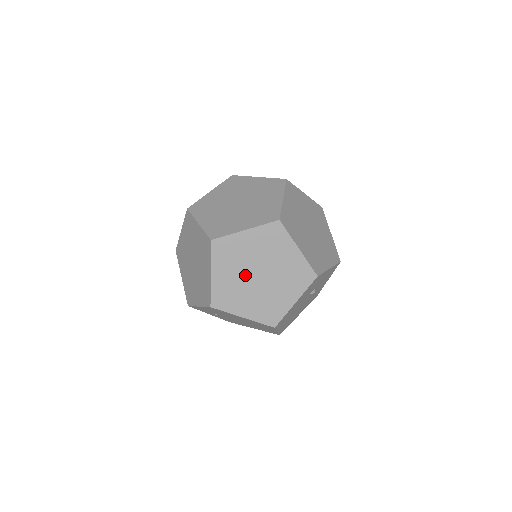
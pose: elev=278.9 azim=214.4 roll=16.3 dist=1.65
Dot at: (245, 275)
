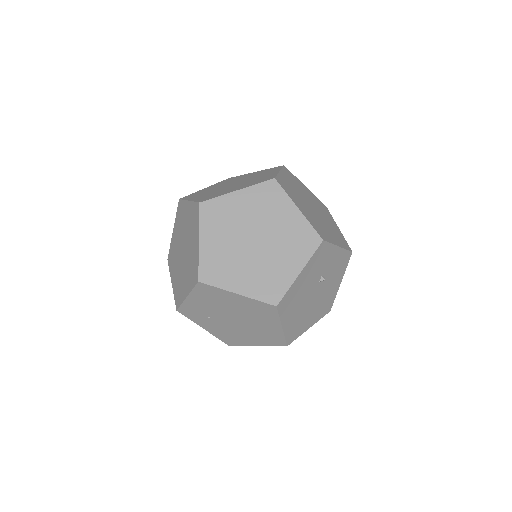
Dot at: (238, 241)
